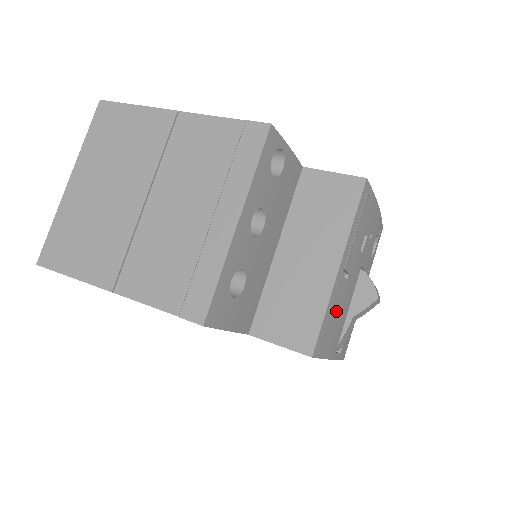
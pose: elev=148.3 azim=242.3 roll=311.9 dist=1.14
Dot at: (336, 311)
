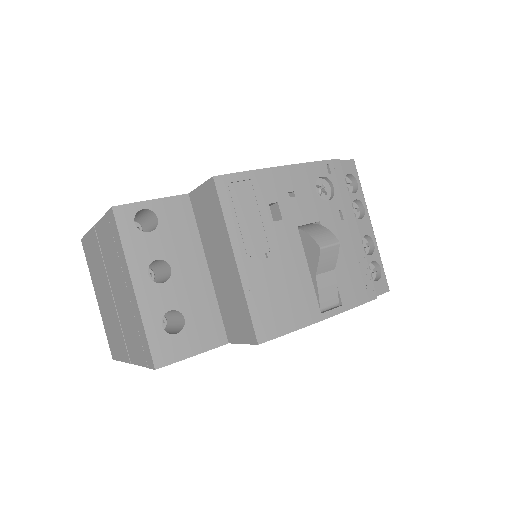
Dot at: (273, 290)
